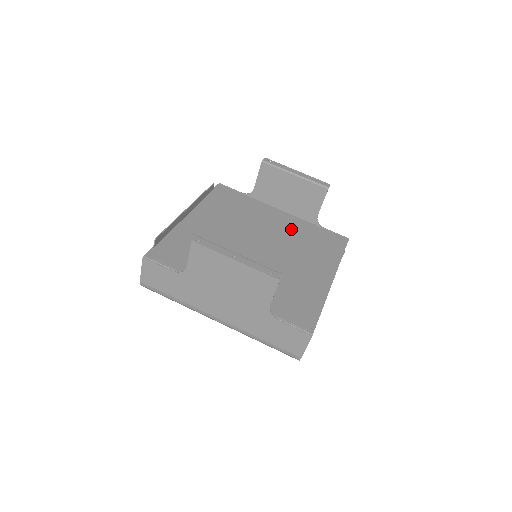
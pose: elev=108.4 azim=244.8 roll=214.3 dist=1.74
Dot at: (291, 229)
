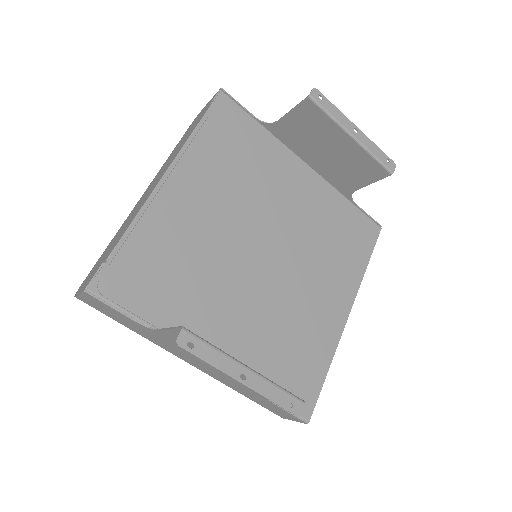
Dot at: (314, 210)
